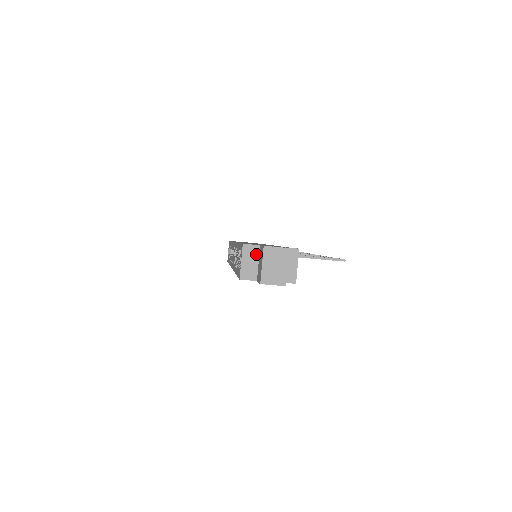
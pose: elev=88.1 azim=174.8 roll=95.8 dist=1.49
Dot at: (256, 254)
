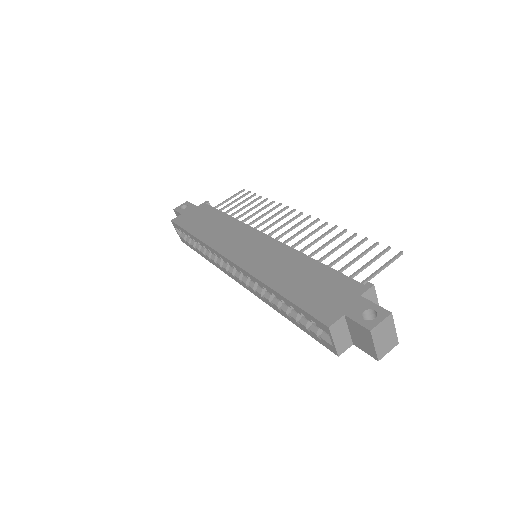
Dot at: (344, 325)
